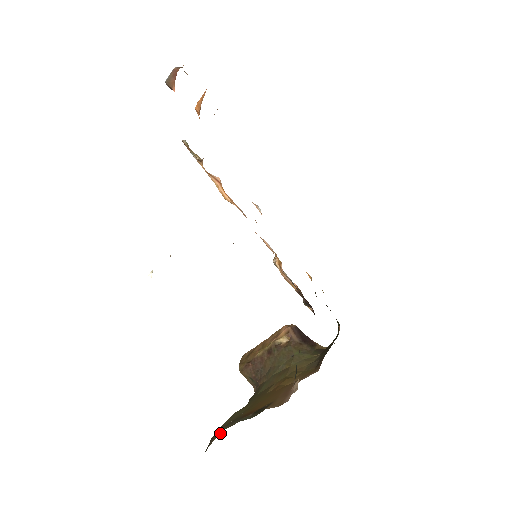
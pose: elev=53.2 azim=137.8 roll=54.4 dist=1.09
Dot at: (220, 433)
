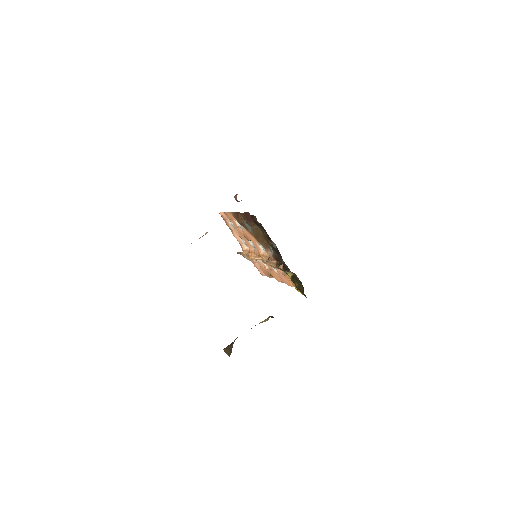
Dot at: occluded
